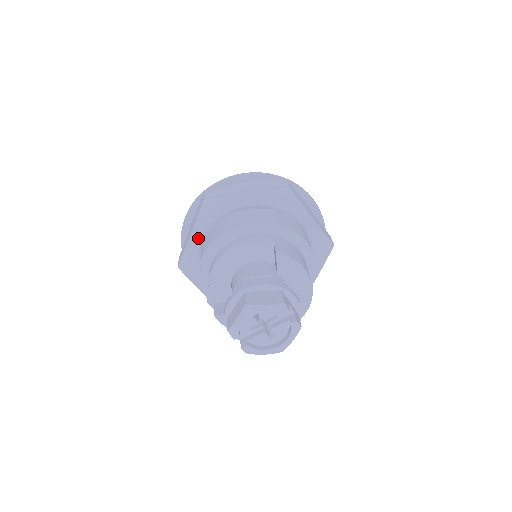
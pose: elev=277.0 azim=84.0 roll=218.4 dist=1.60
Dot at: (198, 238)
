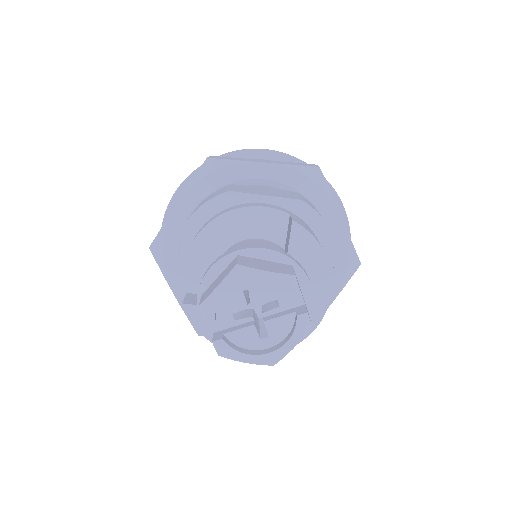
Dot at: (186, 210)
